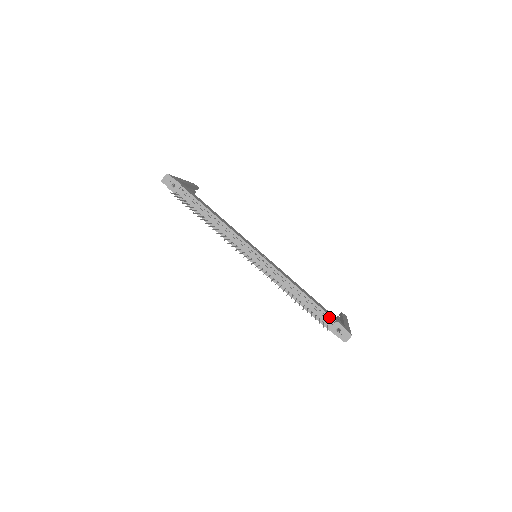
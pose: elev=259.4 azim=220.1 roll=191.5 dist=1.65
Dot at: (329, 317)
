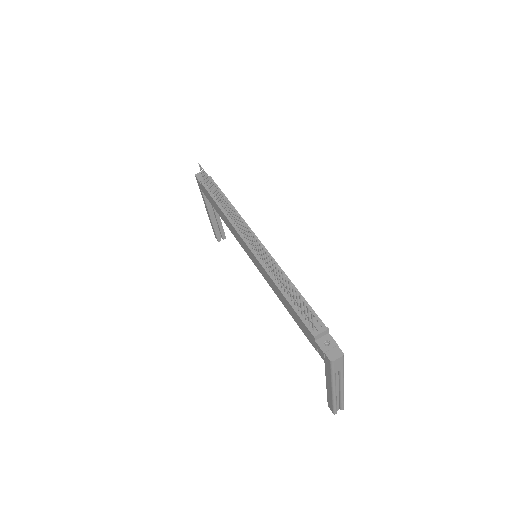
Dot at: (319, 321)
